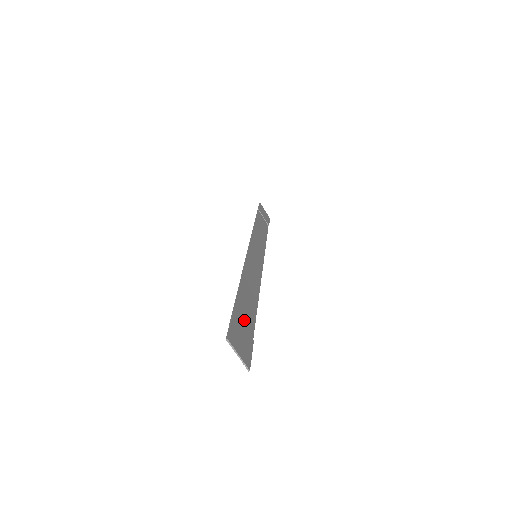
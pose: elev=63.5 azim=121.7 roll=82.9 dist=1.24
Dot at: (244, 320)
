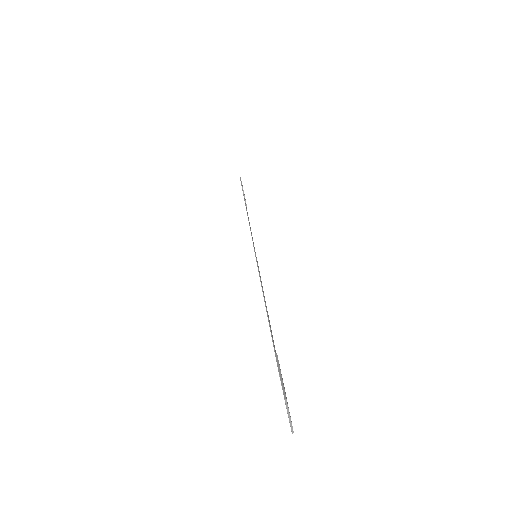
Dot at: occluded
